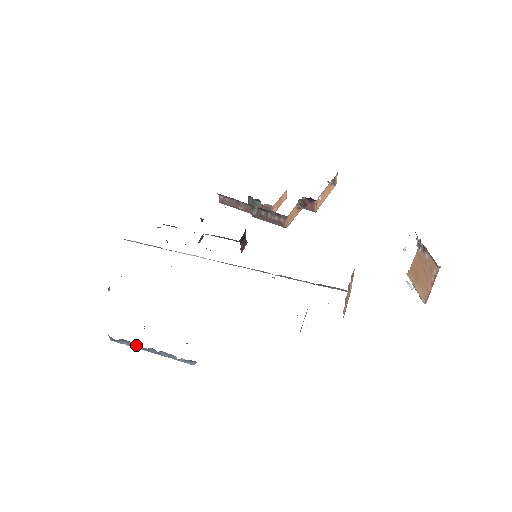
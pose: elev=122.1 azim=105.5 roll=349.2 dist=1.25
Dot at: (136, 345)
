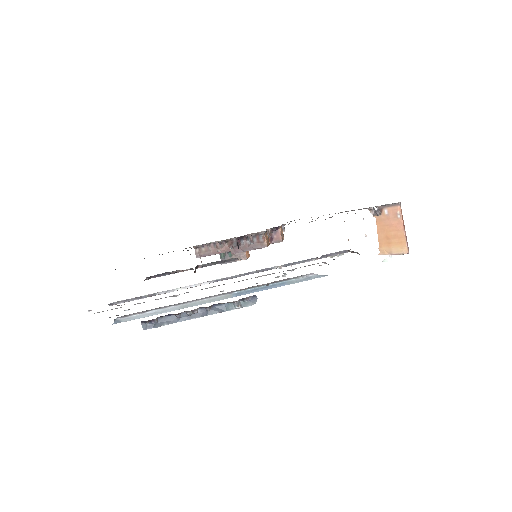
Dot at: (180, 315)
